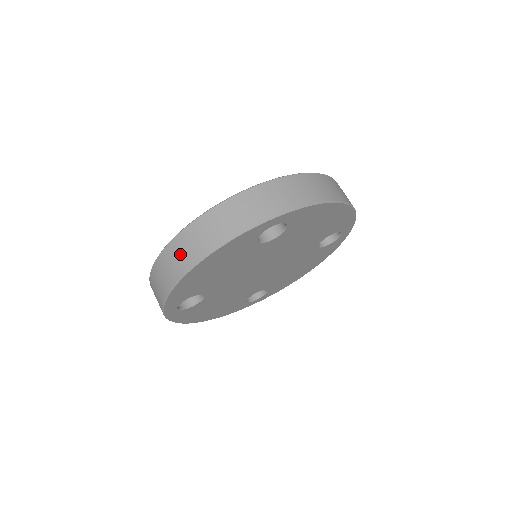
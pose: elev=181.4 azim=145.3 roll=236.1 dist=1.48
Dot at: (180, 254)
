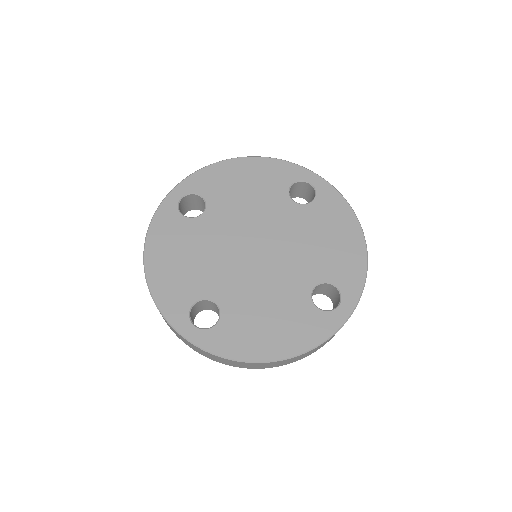
Dot at: occluded
